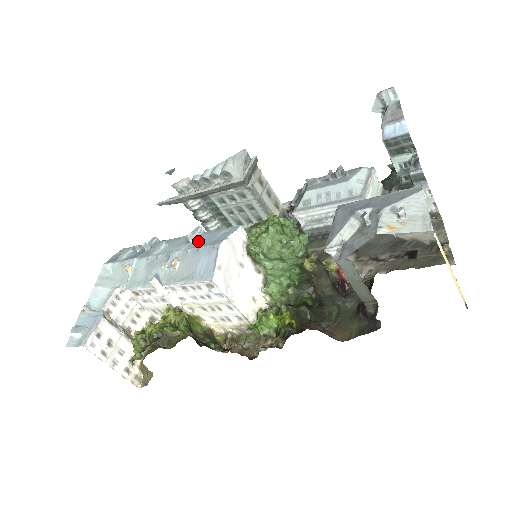
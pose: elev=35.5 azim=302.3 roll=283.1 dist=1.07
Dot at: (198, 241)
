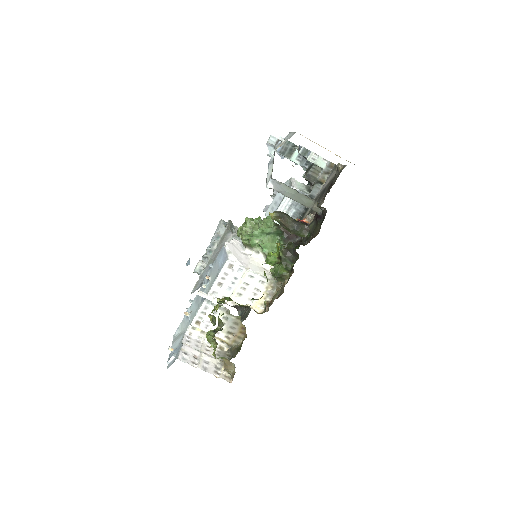
Dot at: occluded
